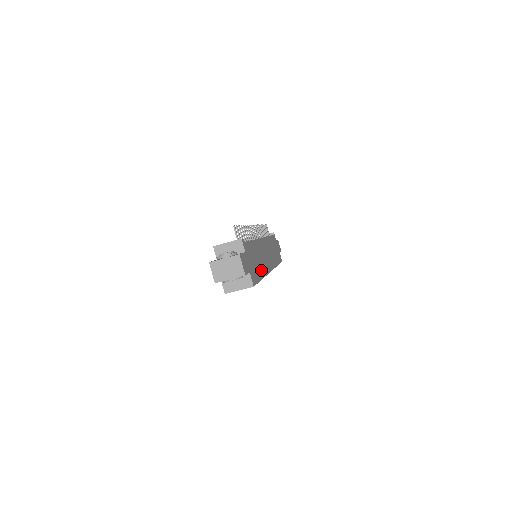
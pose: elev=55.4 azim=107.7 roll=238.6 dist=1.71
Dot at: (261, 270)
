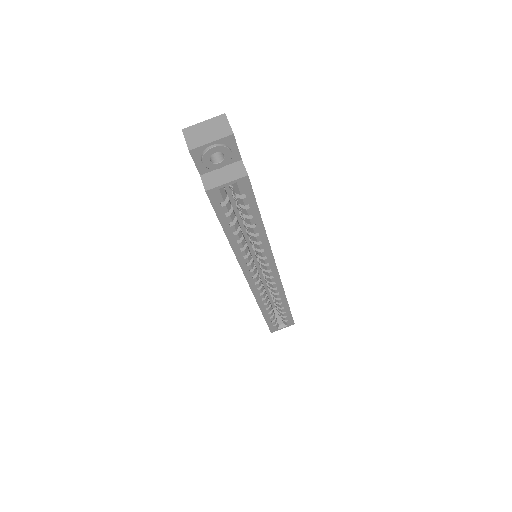
Dot at: occluded
